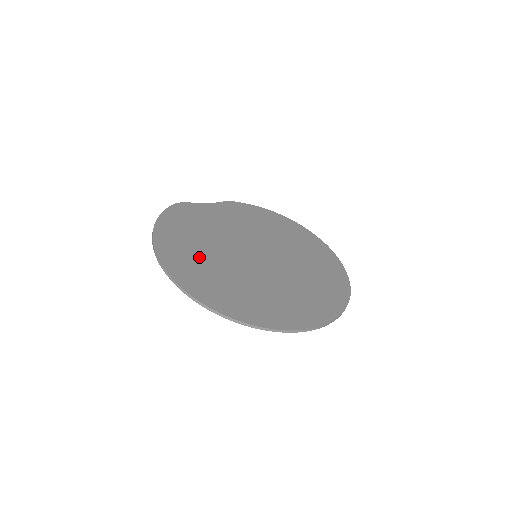
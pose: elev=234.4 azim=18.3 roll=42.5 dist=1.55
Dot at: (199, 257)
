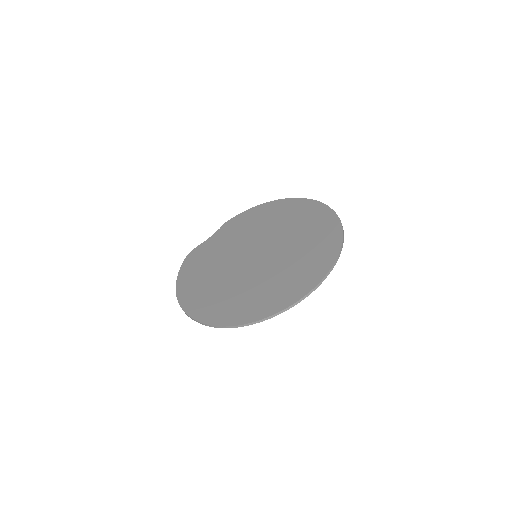
Dot at: (212, 289)
